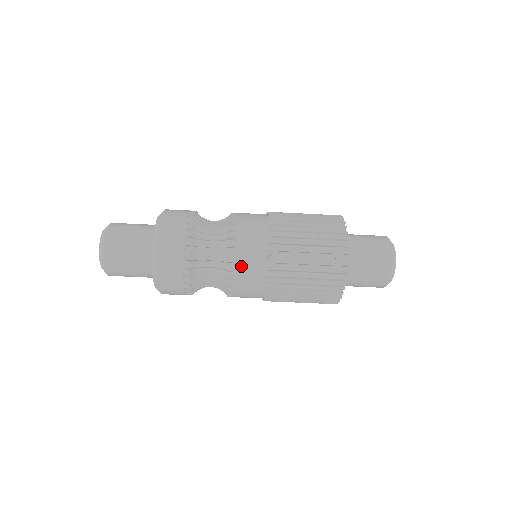
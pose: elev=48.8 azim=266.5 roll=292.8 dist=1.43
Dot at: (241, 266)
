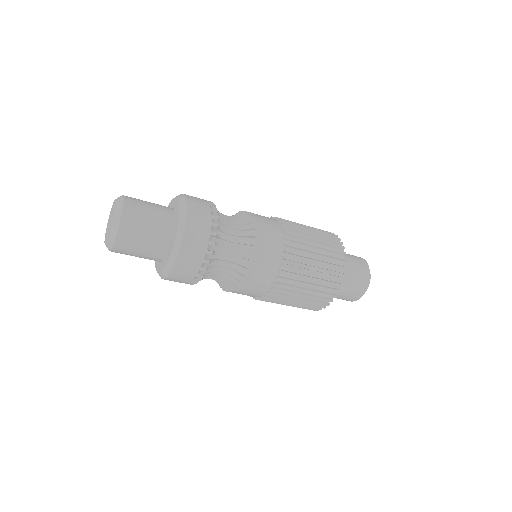
Dot at: (240, 293)
